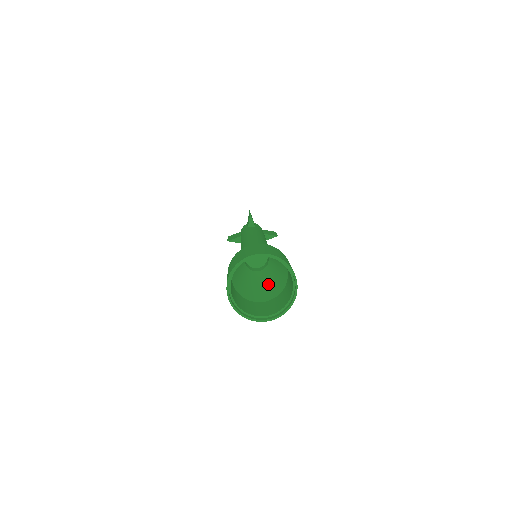
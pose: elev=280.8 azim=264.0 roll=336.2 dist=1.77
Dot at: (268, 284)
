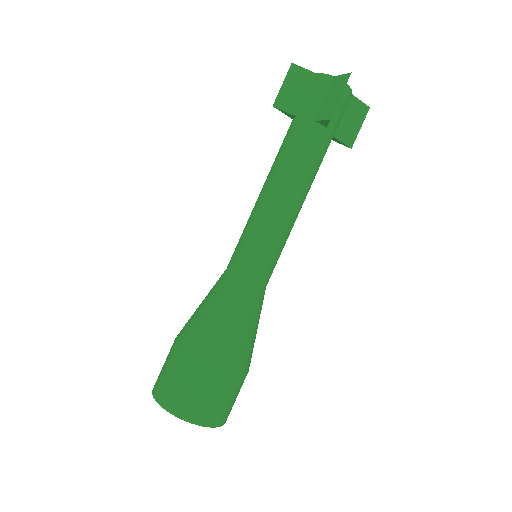
Dot at: occluded
